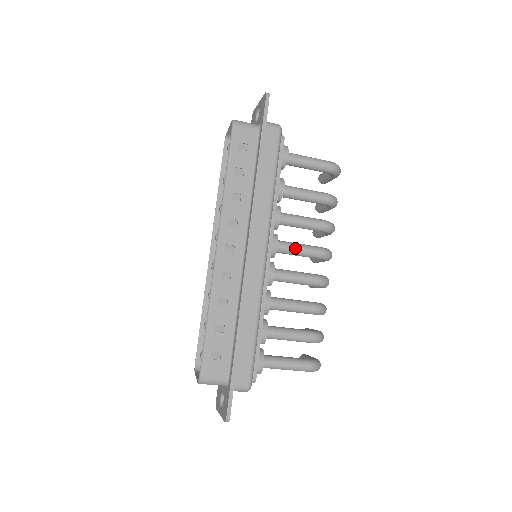
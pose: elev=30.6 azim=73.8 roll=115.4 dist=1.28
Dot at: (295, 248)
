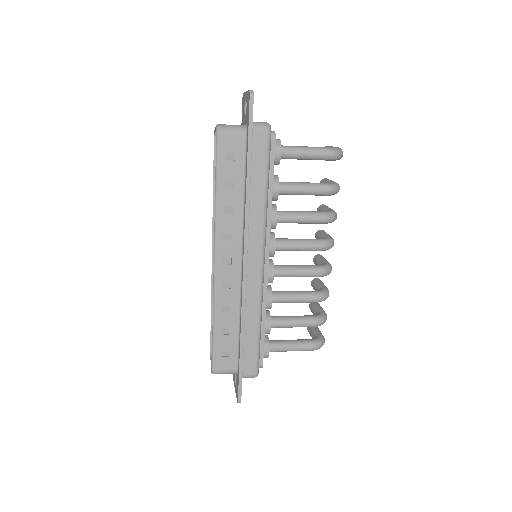
Dot at: (294, 246)
